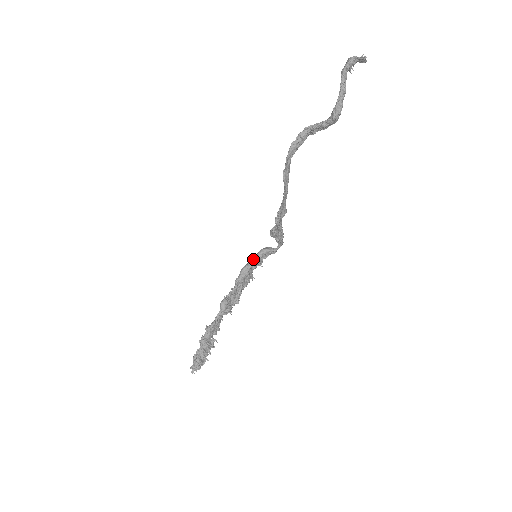
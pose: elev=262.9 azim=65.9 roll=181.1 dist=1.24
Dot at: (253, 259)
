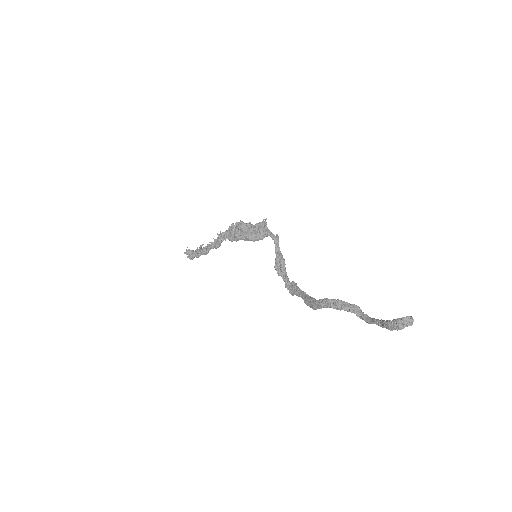
Dot at: occluded
